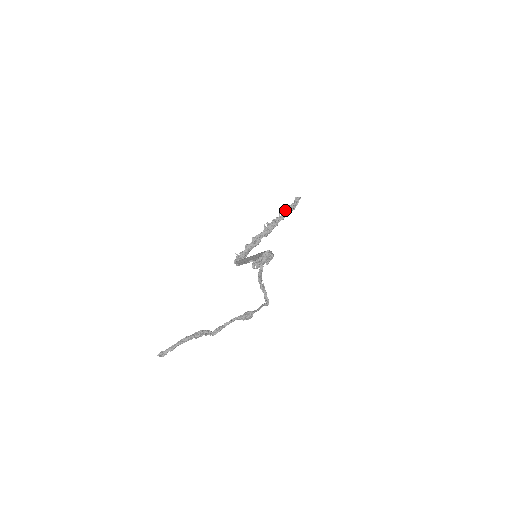
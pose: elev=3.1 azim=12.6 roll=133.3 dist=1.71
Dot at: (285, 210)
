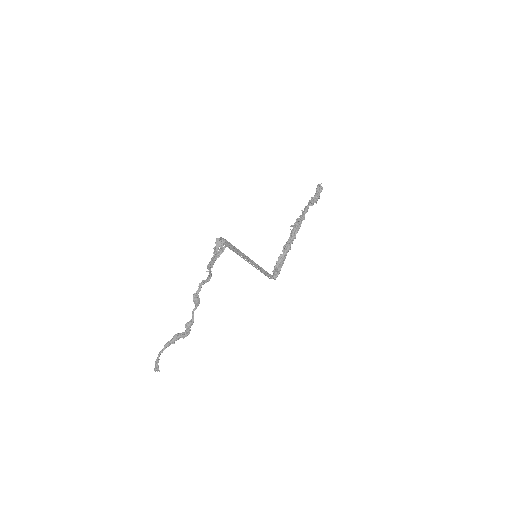
Dot at: occluded
